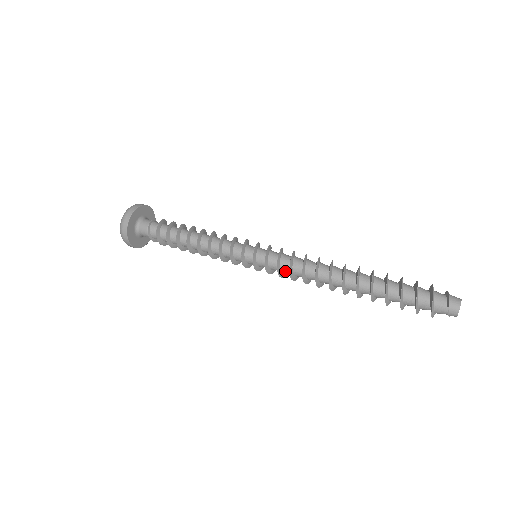
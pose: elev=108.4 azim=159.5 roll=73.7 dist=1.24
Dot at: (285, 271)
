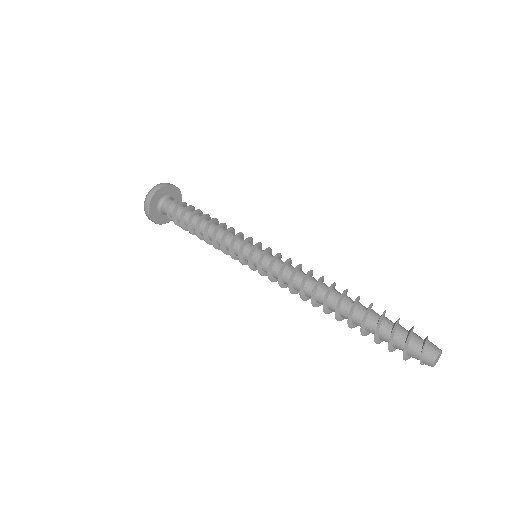
Dot at: occluded
